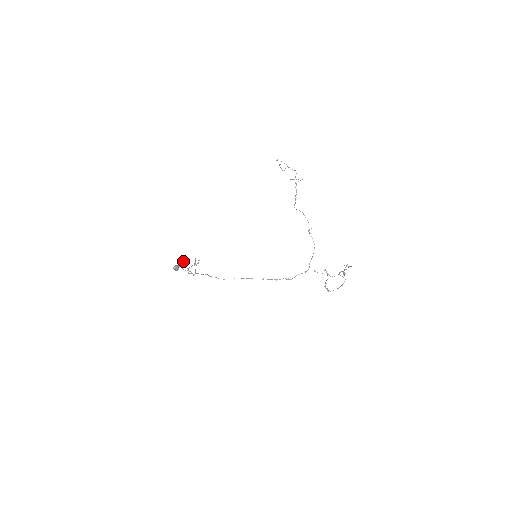
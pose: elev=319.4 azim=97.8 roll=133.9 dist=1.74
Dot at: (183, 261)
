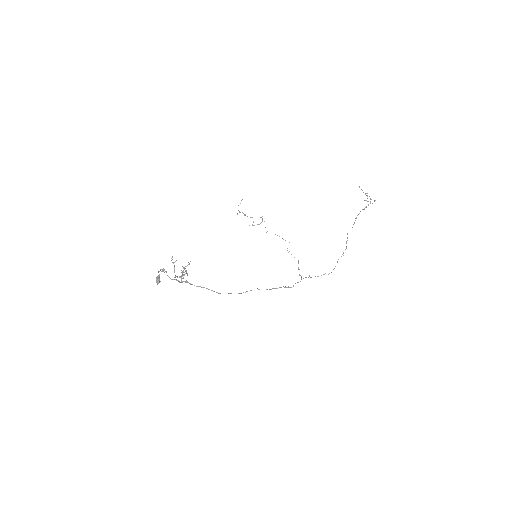
Dot at: (173, 263)
